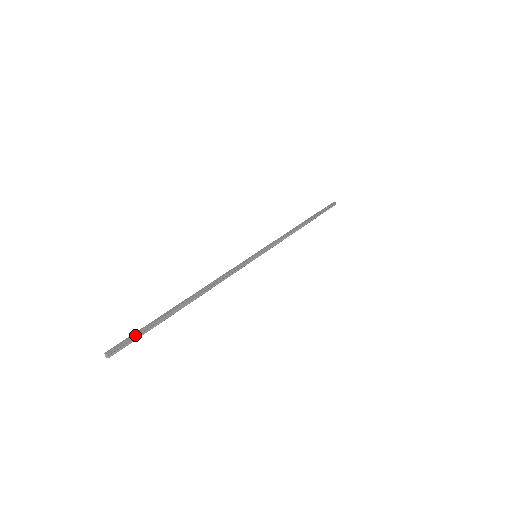
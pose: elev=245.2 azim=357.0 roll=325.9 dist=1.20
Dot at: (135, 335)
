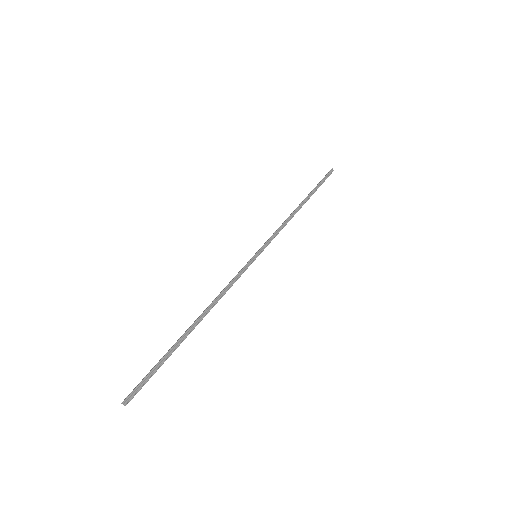
Dot at: (146, 376)
